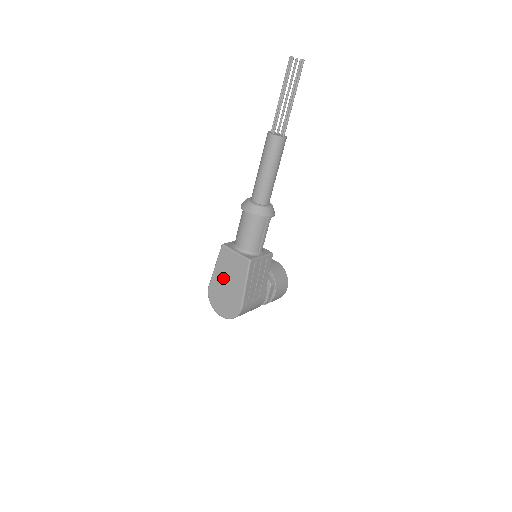
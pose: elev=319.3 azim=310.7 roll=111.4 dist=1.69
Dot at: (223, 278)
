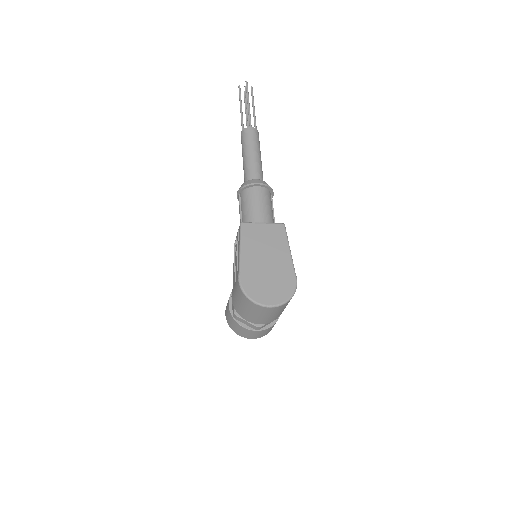
Dot at: (258, 257)
